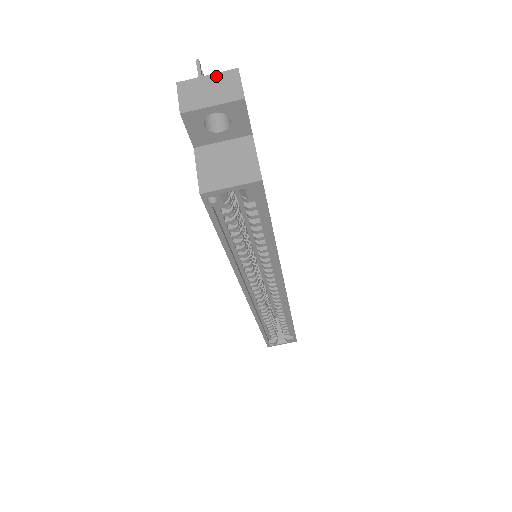
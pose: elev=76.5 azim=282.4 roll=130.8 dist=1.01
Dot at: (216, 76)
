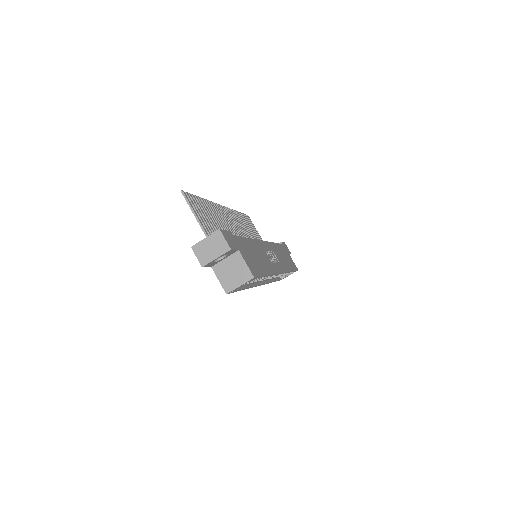
Dot at: (210, 238)
